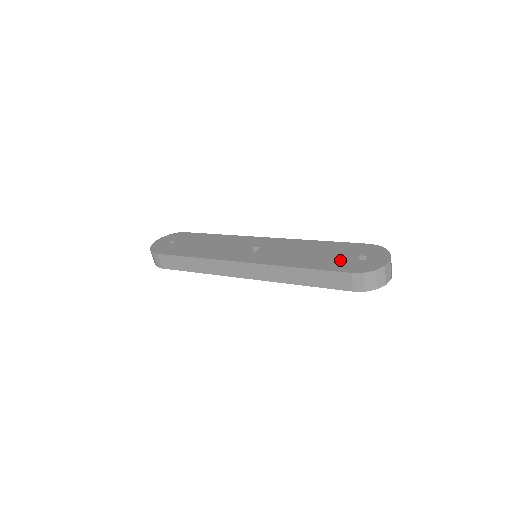
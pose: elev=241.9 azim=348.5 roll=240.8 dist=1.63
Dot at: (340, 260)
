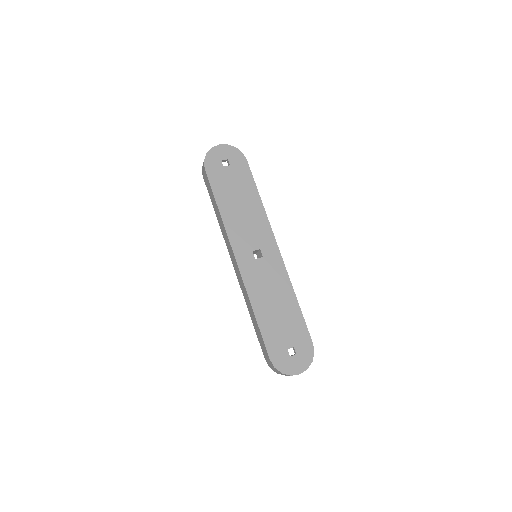
Dot at: (280, 338)
